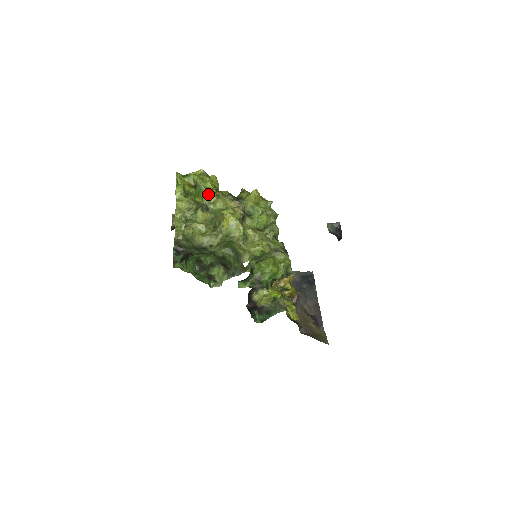
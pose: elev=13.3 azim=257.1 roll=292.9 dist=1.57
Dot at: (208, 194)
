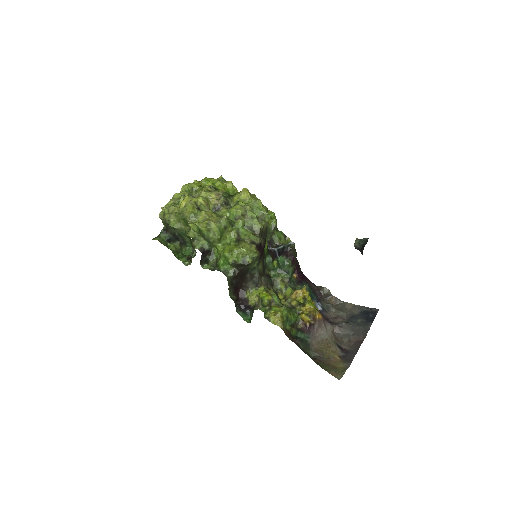
Dot at: (202, 189)
